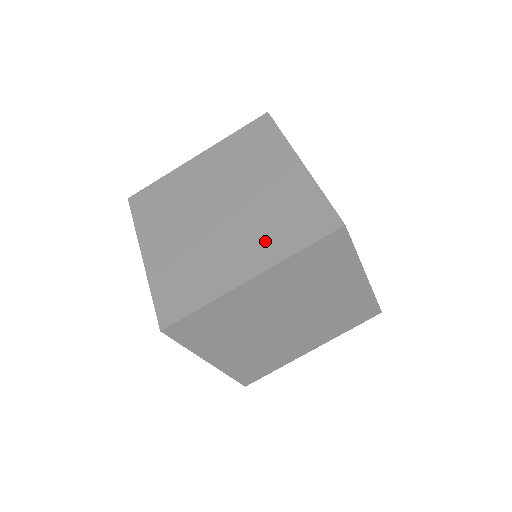
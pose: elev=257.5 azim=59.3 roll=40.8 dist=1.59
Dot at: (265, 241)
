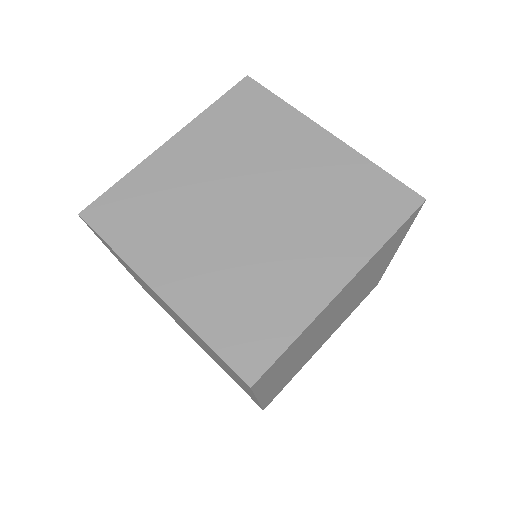
Dot at: (338, 236)
